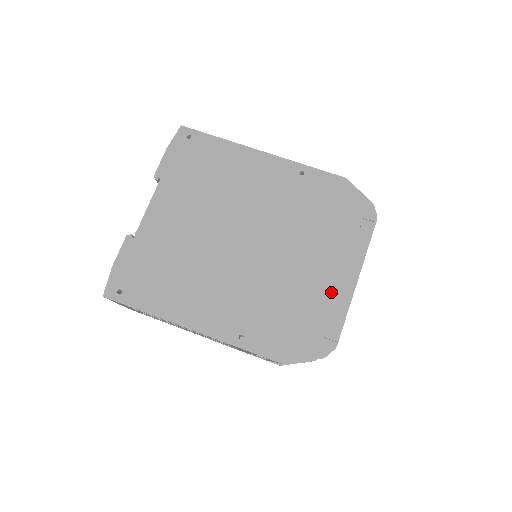
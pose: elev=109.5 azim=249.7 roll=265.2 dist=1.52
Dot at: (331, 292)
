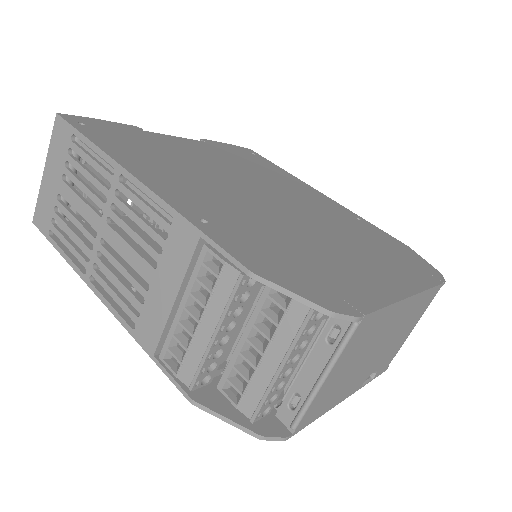
Dot at: (368, 279)
